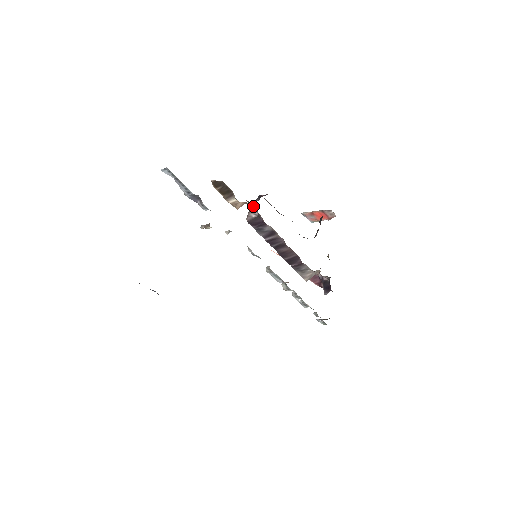
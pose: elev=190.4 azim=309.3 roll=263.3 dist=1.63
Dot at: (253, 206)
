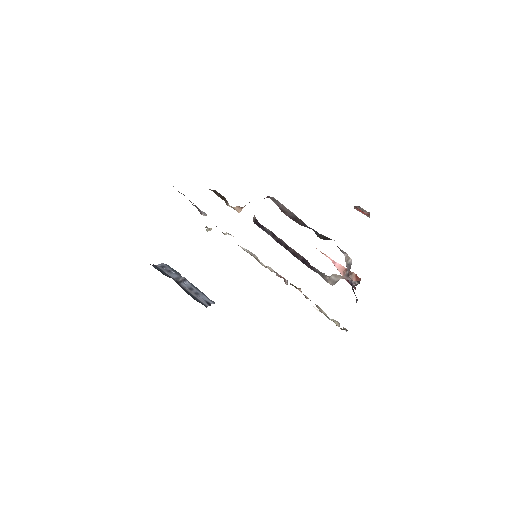
Dot at: occluded
